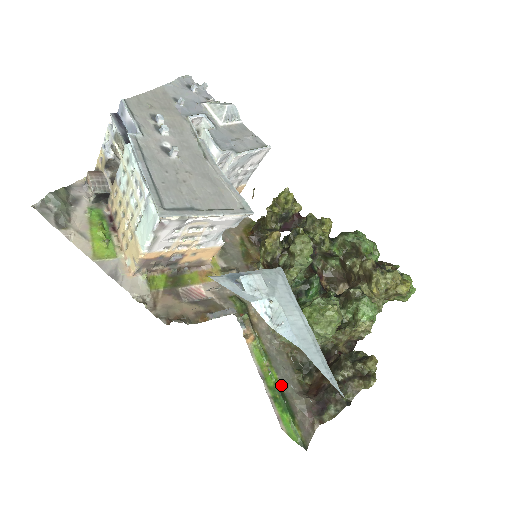
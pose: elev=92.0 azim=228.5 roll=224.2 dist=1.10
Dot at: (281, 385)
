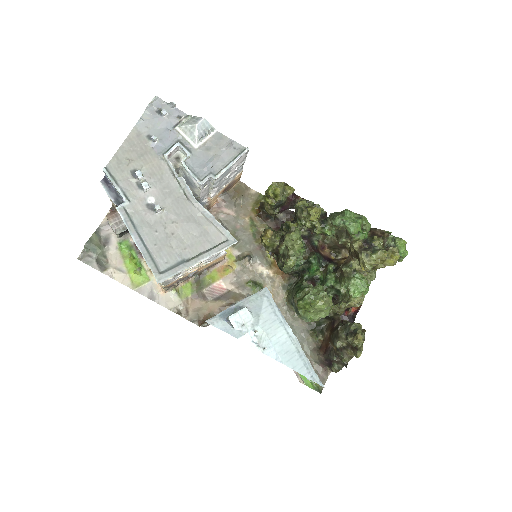
Dot at: occluded
